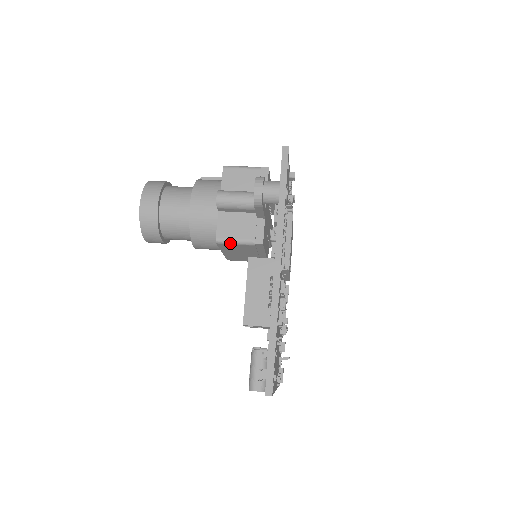
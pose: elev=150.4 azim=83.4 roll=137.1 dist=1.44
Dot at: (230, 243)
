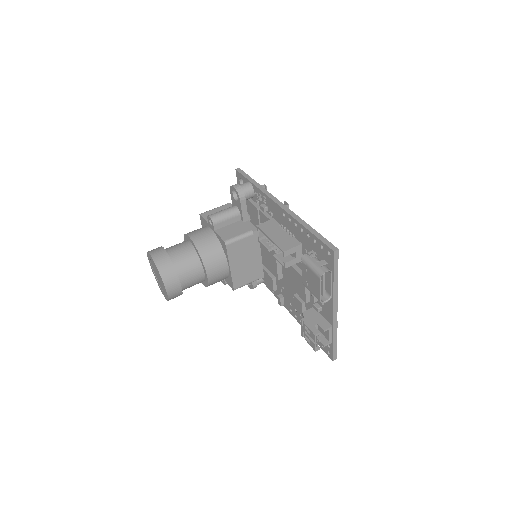
Dot at: (236, 240)
